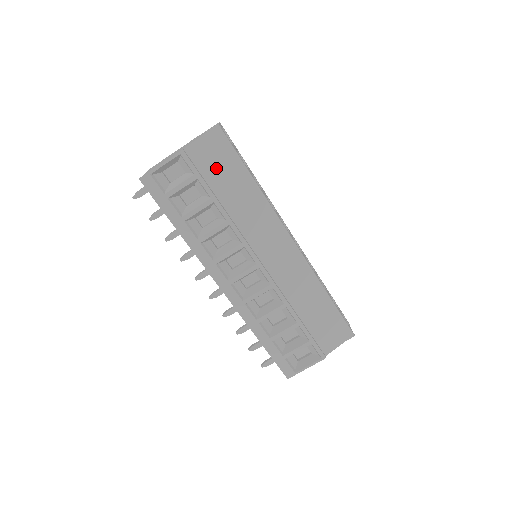
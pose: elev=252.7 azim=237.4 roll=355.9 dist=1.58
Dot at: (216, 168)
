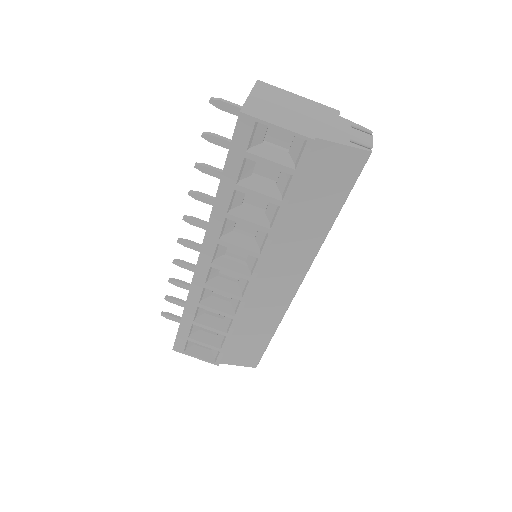
Dot at: (319, 182)
